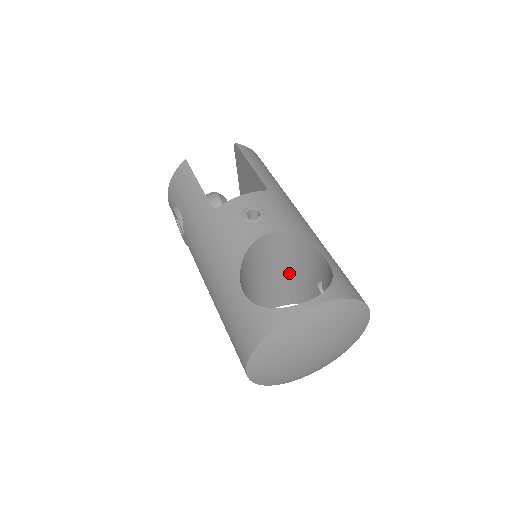
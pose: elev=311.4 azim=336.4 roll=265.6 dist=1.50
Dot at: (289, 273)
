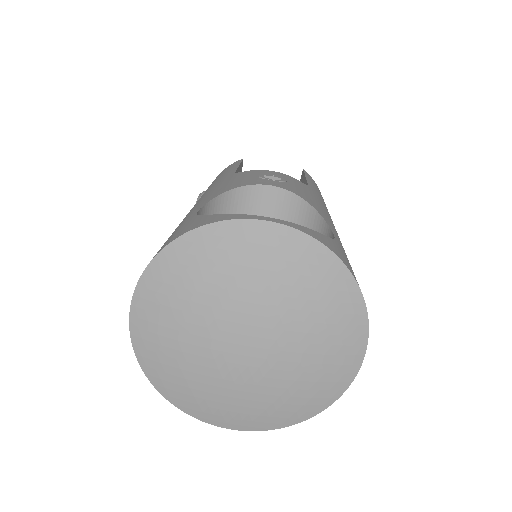
Dot at: occluded
